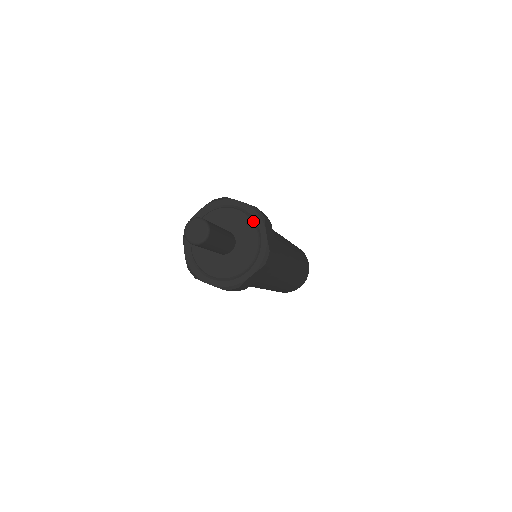
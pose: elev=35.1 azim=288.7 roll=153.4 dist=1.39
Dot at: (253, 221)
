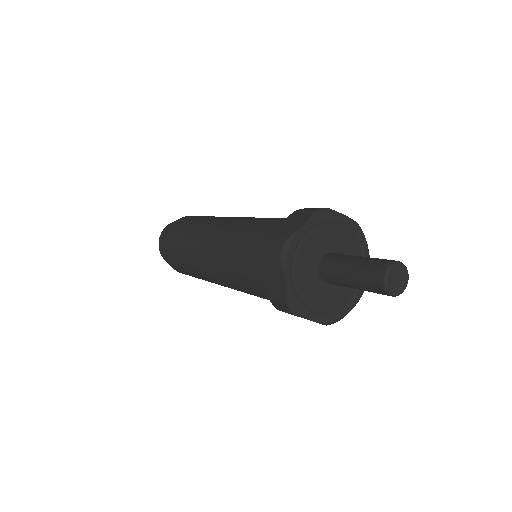
Dot at: (358, 241)
